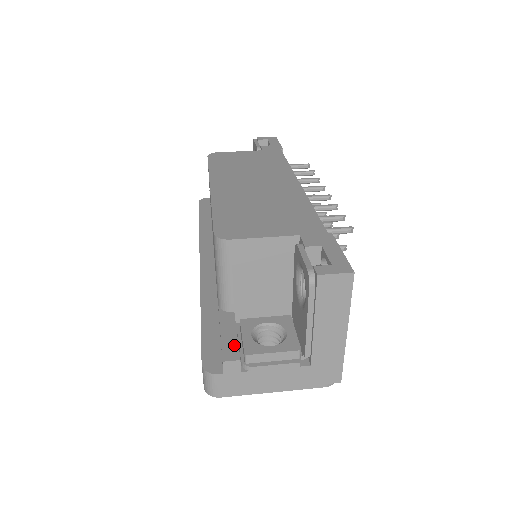
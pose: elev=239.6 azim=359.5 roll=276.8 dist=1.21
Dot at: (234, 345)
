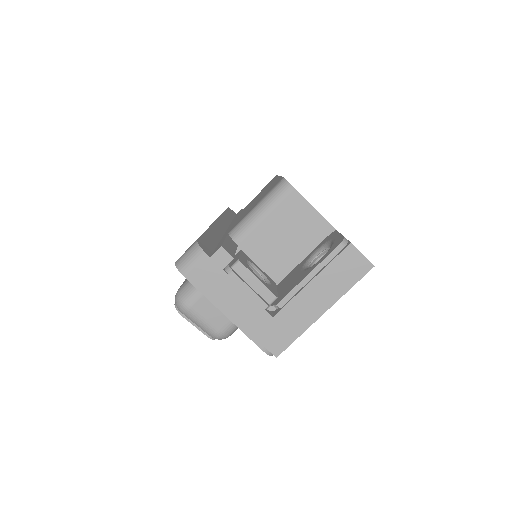
Dot at: (232, 251)
